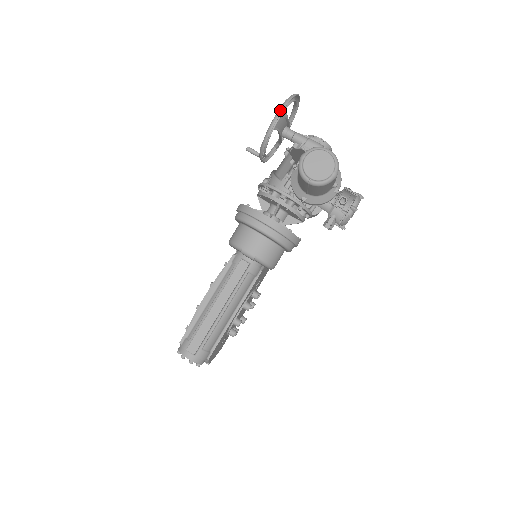
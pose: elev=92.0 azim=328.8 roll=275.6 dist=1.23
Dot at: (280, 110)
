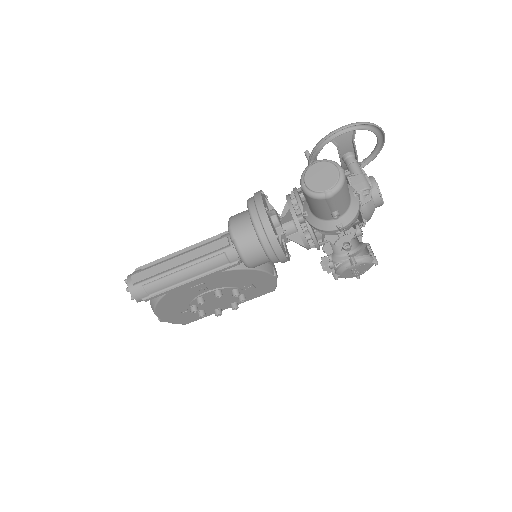
Dot at: (345, 125)
